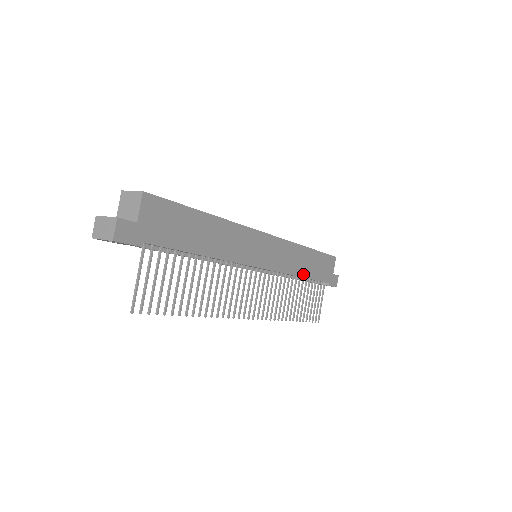
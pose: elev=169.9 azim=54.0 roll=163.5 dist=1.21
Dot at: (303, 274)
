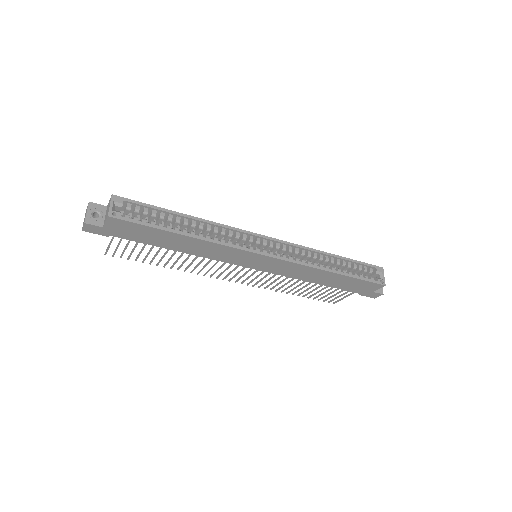
Dot at: (316, 282)
